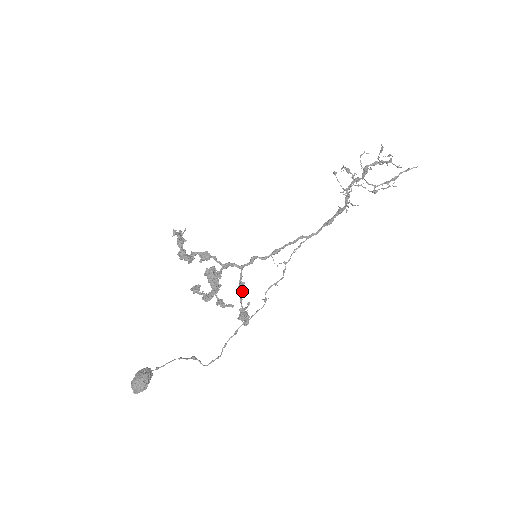
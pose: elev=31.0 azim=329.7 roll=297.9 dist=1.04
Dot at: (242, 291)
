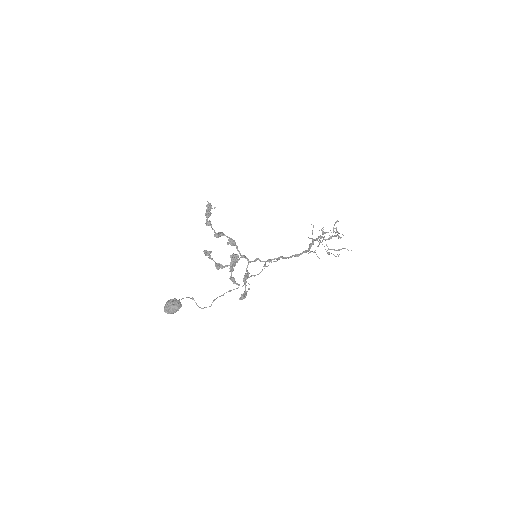
Dot at: occluded
